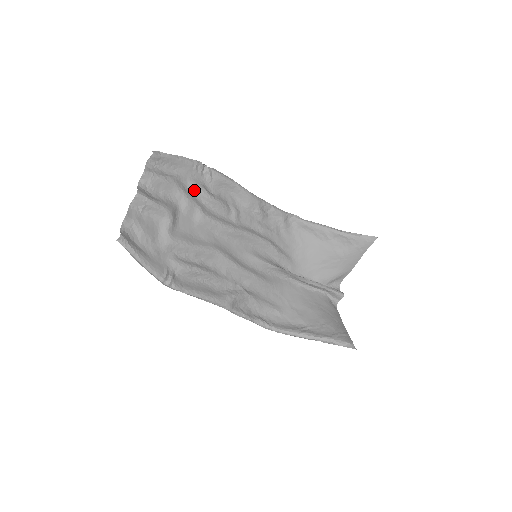
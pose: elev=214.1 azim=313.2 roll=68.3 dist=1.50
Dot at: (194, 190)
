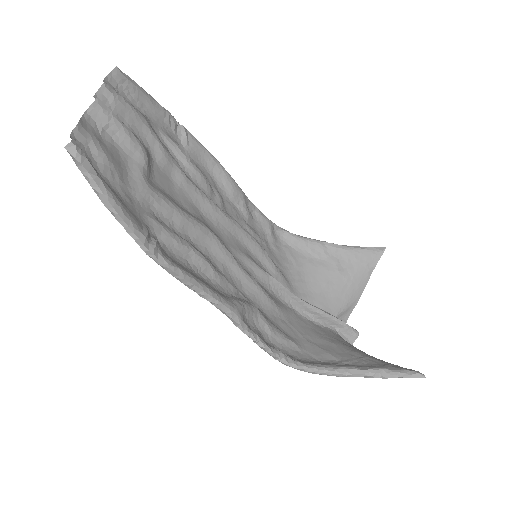
Dot at: (168, 145)
